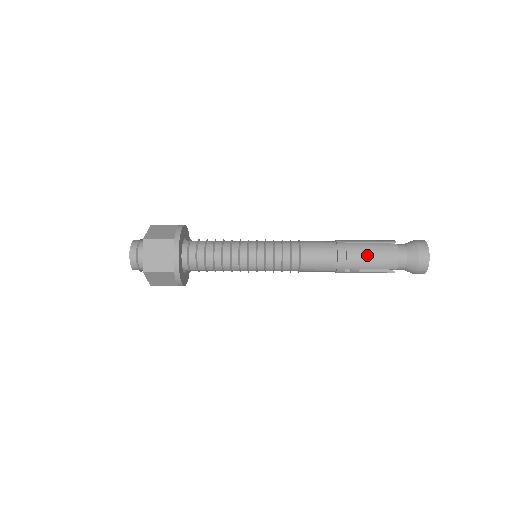
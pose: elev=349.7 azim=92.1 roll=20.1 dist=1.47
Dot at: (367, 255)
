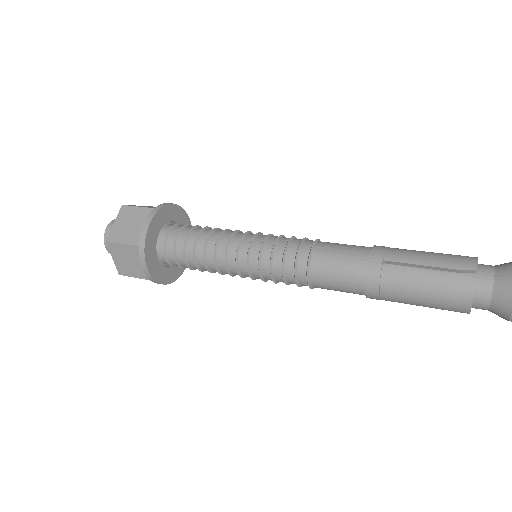
Dot at: (414, 293)
